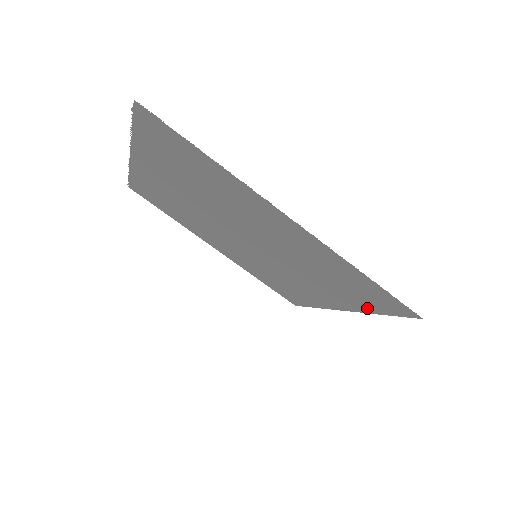
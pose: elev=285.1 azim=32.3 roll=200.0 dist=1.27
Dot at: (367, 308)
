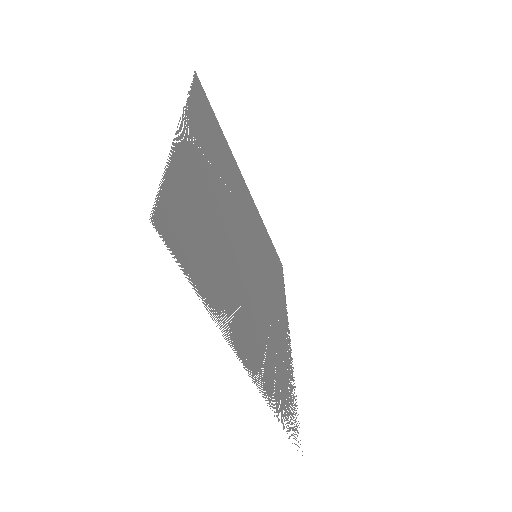
Dot at: (293, 388)
